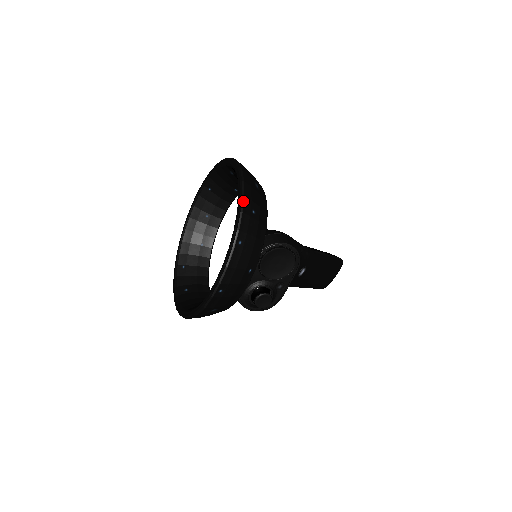
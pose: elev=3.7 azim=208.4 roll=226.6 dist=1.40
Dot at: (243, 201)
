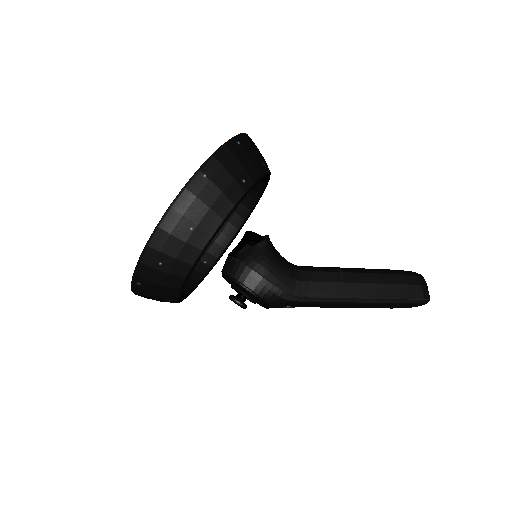
Dot at: (144, 251)
